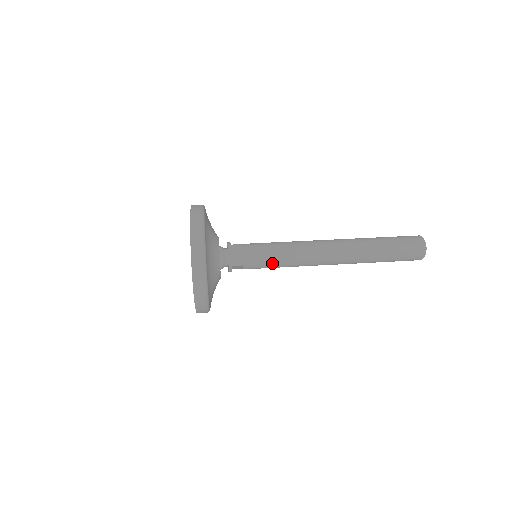
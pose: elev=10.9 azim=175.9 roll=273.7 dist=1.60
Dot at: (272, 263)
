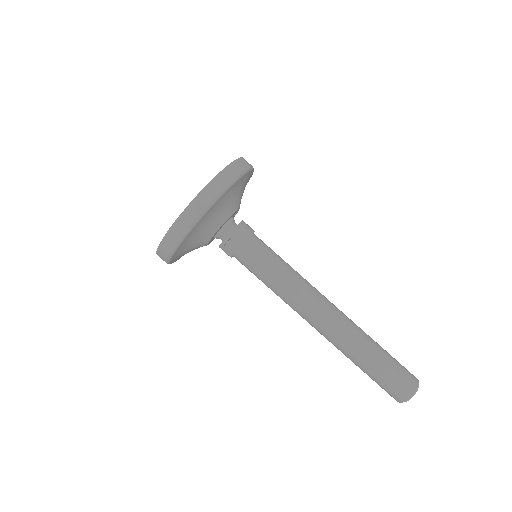
Dot at: (272, 266)
